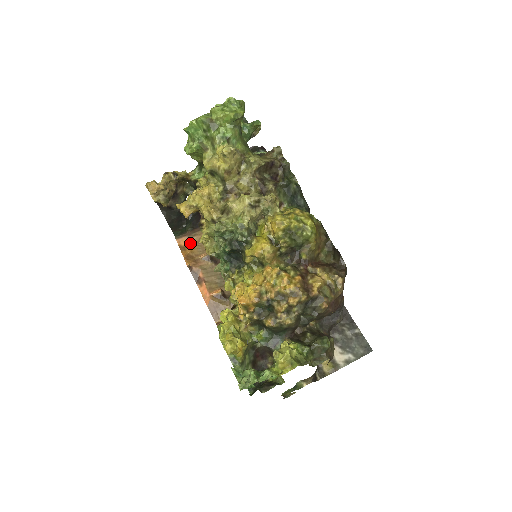
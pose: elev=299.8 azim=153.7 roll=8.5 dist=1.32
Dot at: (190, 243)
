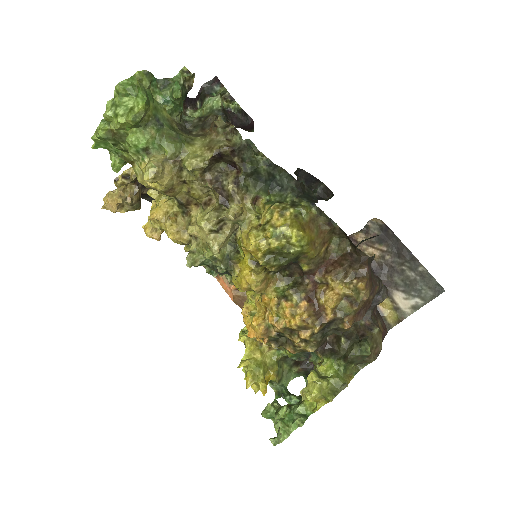
Dot at: occluded
